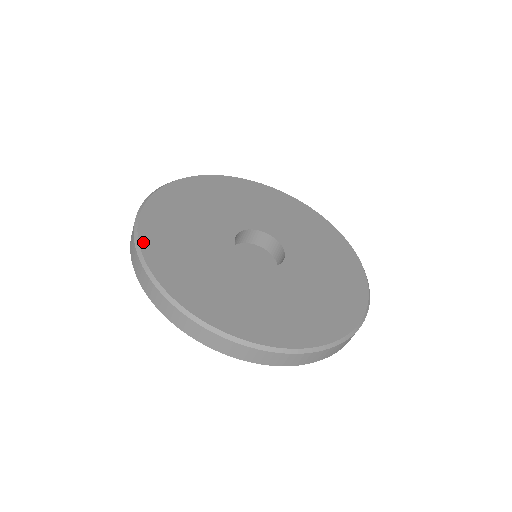
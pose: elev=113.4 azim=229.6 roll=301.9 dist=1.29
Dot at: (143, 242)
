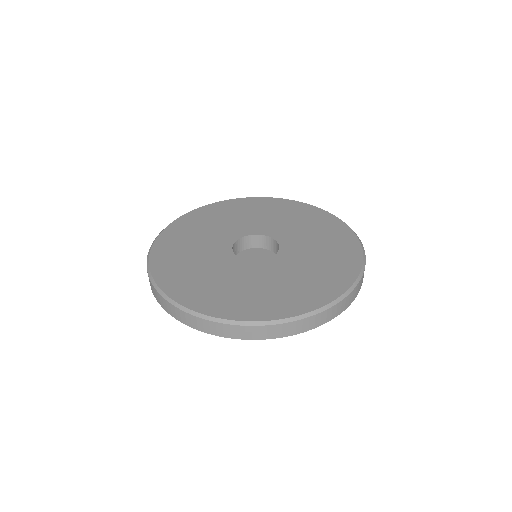
Dot at: (179, 300)
